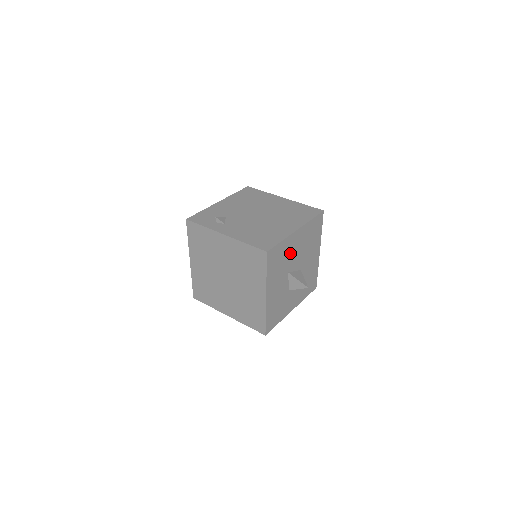
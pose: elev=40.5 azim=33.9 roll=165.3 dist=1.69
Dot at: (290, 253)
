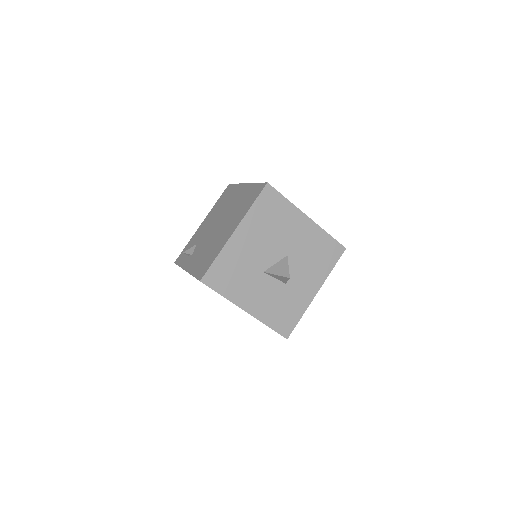
Dot at: (246, 256)
